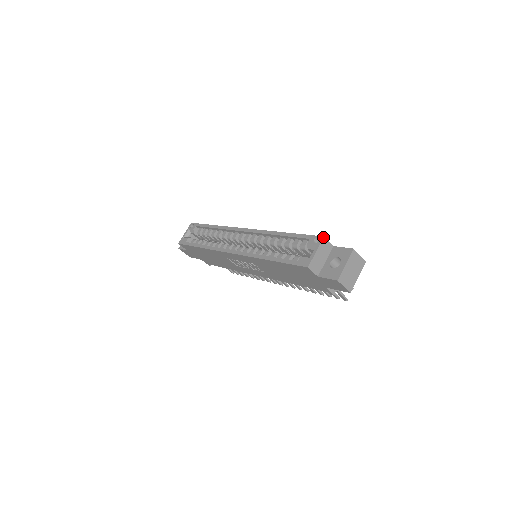
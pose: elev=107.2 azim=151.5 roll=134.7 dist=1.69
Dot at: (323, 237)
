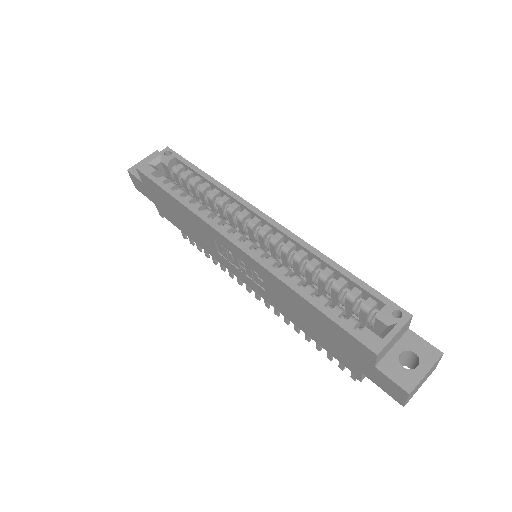
Dot at: (411, 316)
